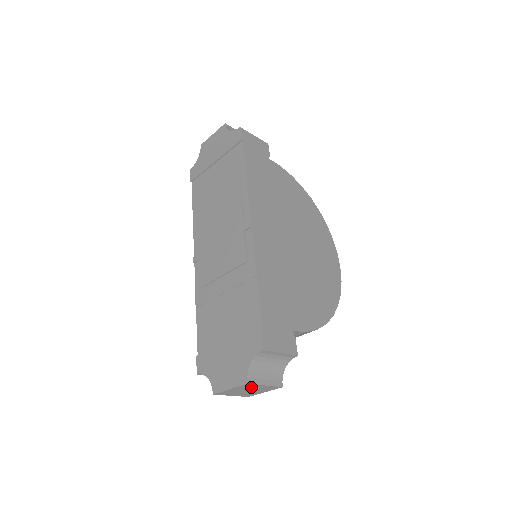
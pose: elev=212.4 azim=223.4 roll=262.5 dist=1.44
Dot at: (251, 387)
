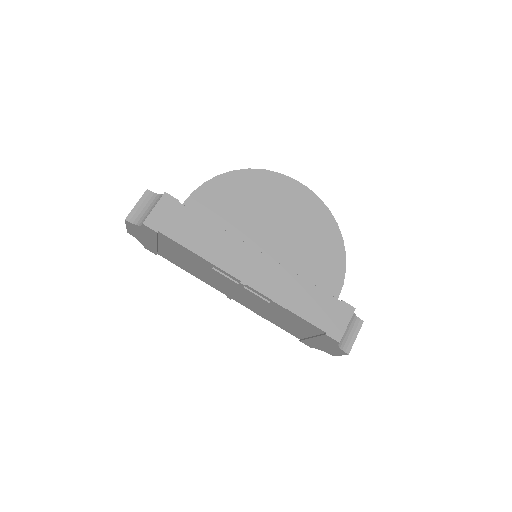
Dot at: occluded
